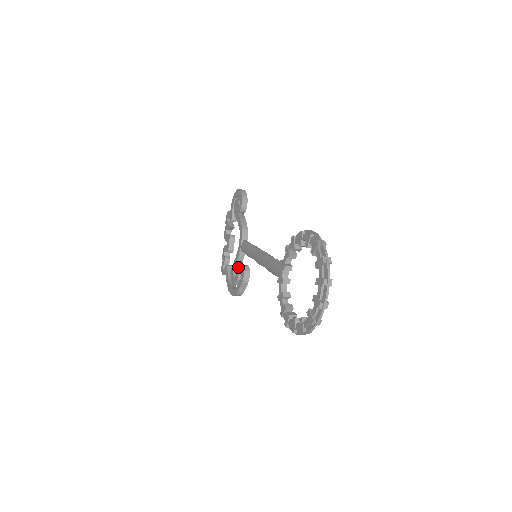
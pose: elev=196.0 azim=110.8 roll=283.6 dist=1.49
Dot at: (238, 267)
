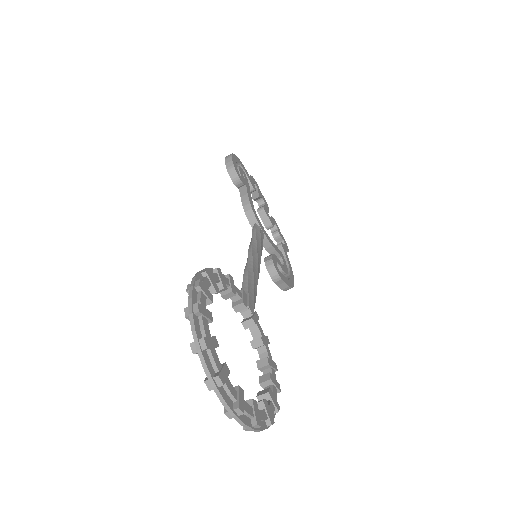
Dot at: occluded
